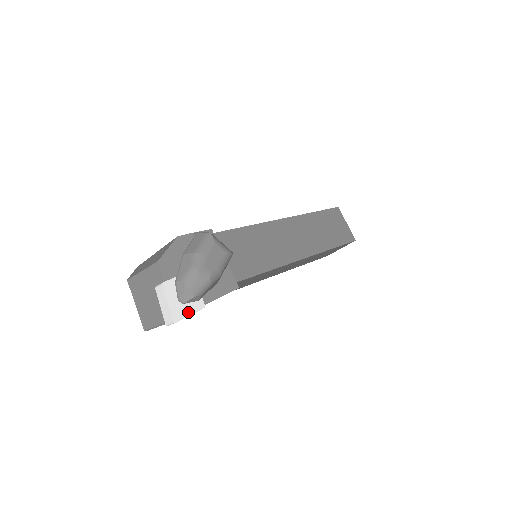
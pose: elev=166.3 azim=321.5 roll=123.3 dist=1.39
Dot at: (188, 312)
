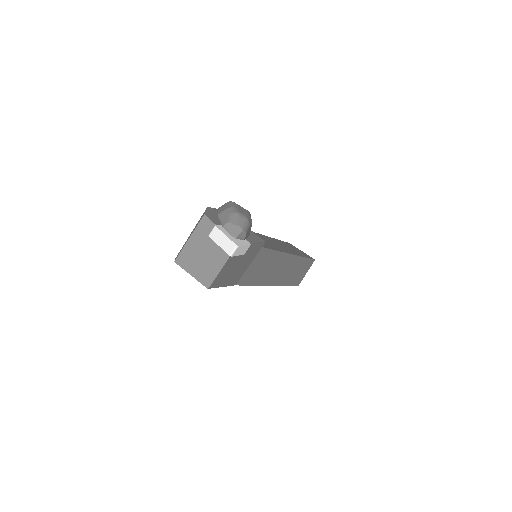
Dot at: (242, 244)
